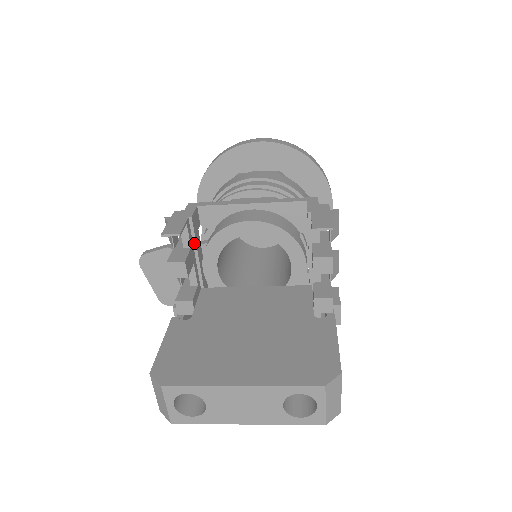
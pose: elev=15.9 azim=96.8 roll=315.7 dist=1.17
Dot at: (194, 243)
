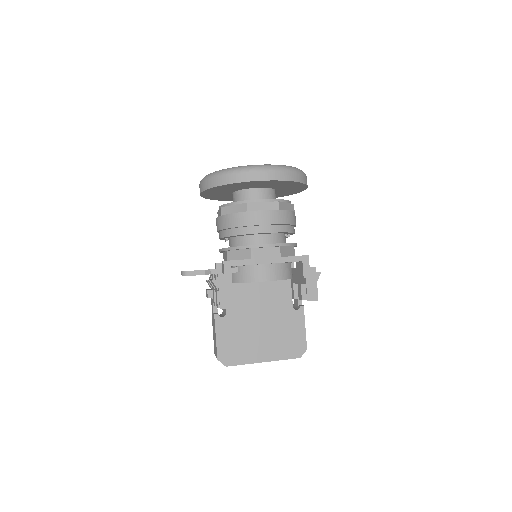
Dot at: occluded
